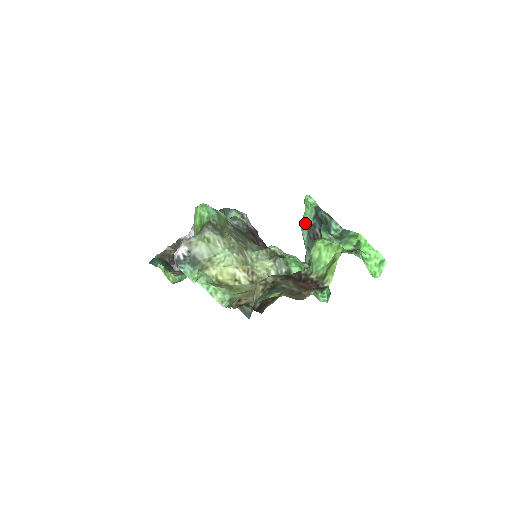
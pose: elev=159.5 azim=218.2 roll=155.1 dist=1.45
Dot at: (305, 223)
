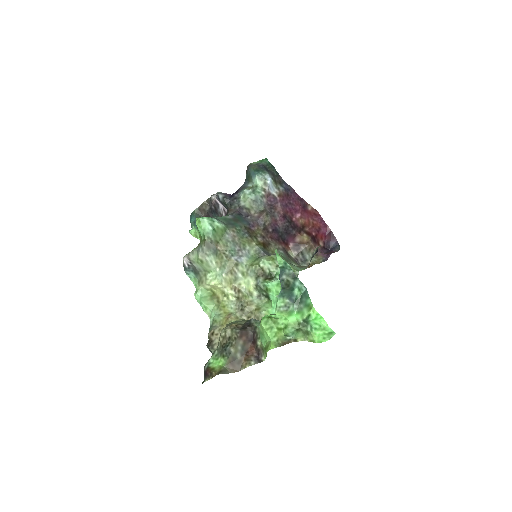
Dot at: occluded
